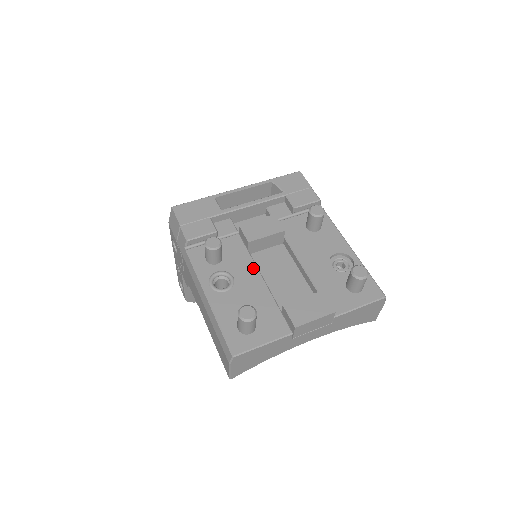
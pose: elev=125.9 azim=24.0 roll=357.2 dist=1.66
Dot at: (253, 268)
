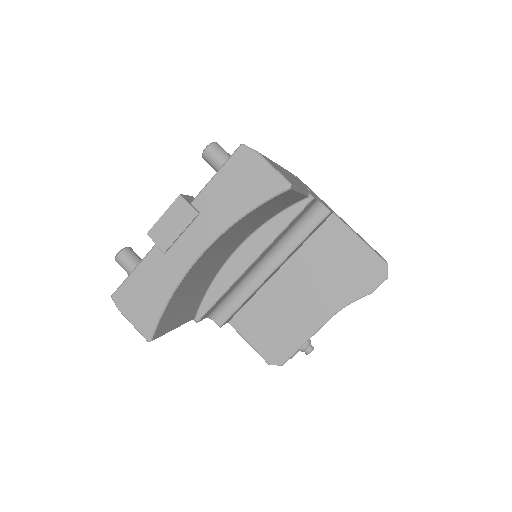
Dot at: occluded
